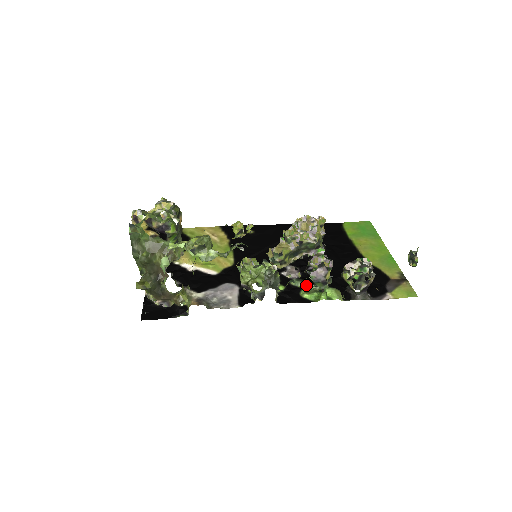
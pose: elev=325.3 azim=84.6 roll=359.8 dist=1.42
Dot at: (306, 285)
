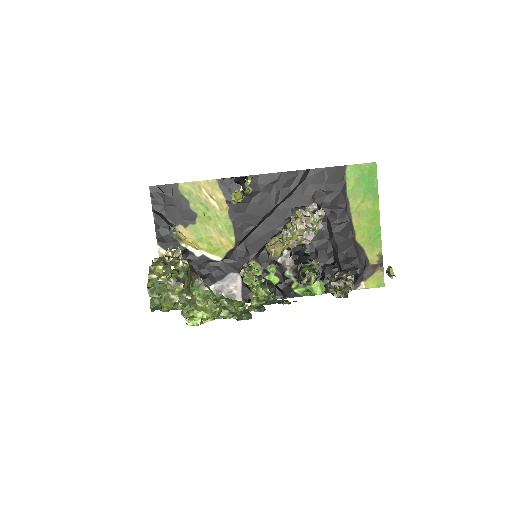
Dot at: (297, 278)
